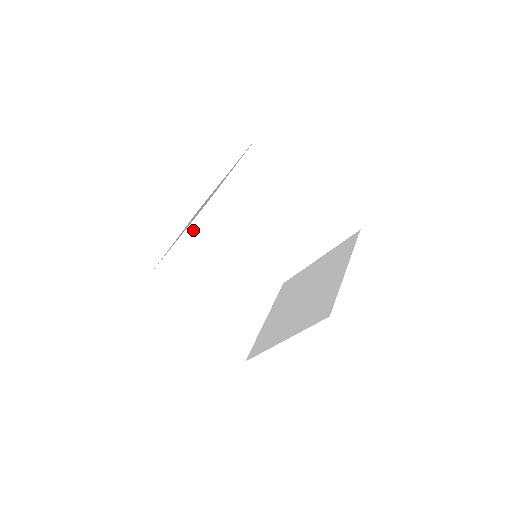
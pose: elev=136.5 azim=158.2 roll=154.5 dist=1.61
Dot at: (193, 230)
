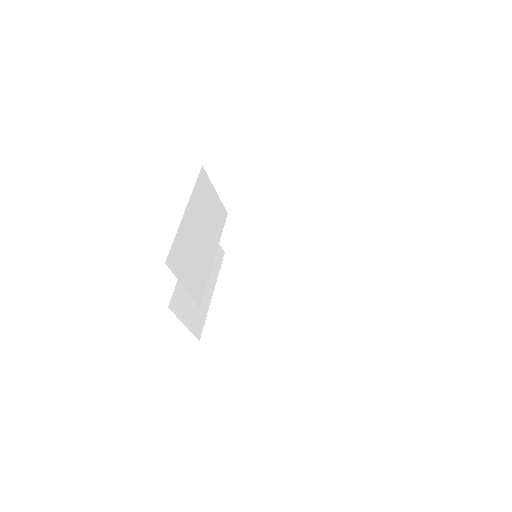
Dot at: (192, 204)
